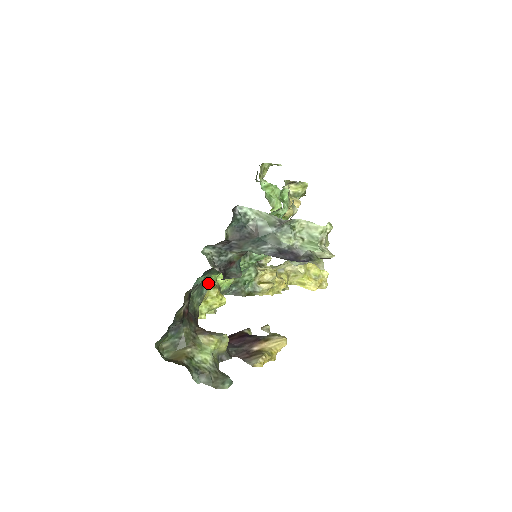
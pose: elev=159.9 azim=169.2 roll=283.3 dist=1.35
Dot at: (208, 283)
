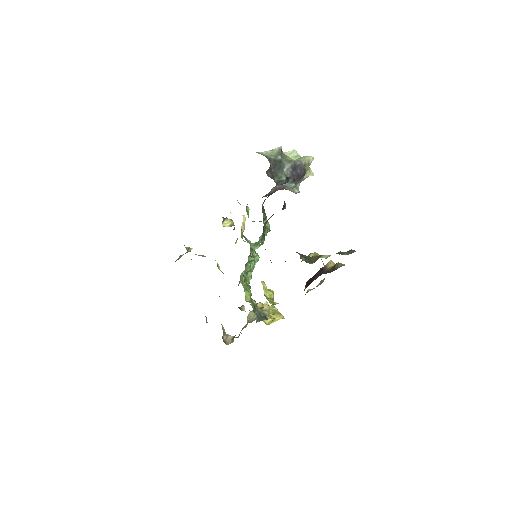
Dot at: occluded
